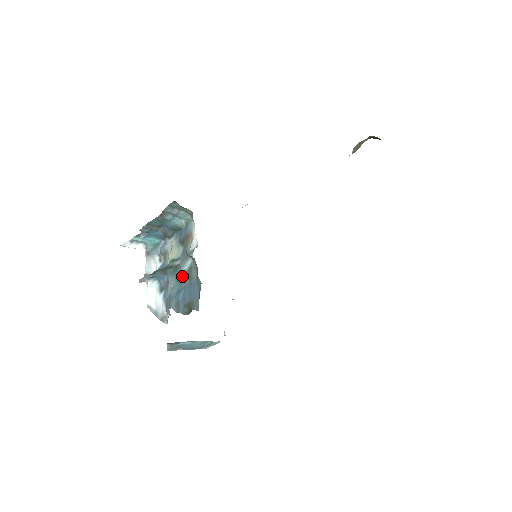
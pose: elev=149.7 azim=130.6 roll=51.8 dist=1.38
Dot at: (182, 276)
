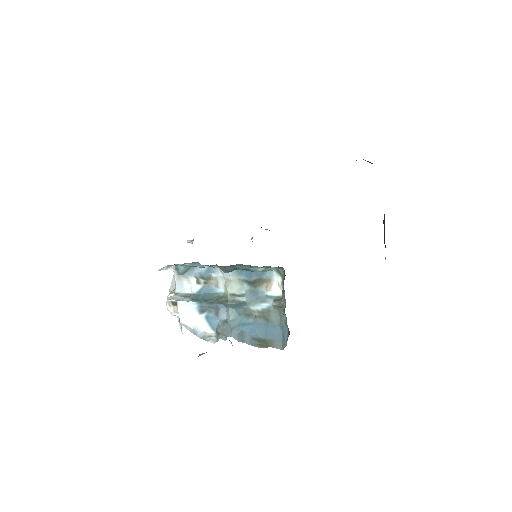
Dot at: (248, 312)
